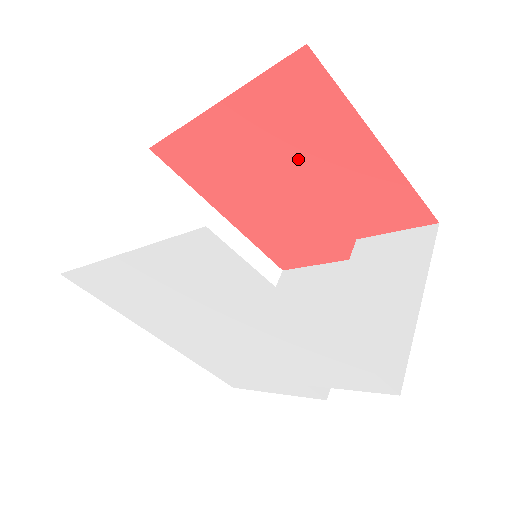
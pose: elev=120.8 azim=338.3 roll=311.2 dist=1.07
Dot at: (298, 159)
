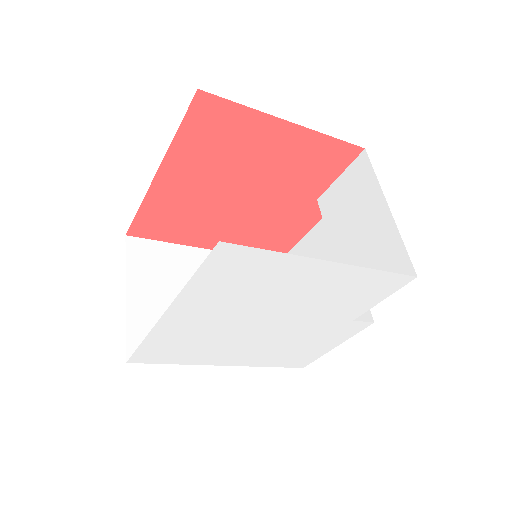
Dot at: (239, 170)
